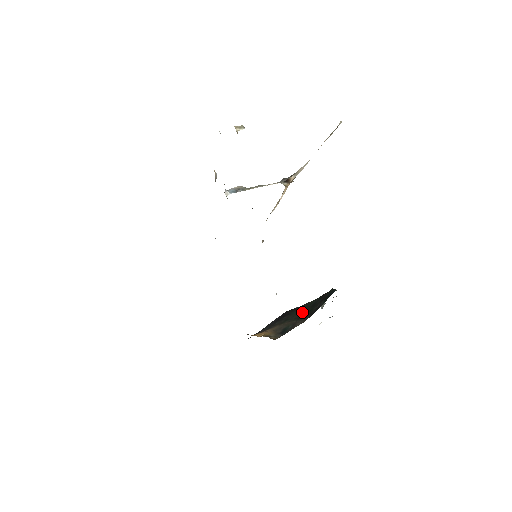
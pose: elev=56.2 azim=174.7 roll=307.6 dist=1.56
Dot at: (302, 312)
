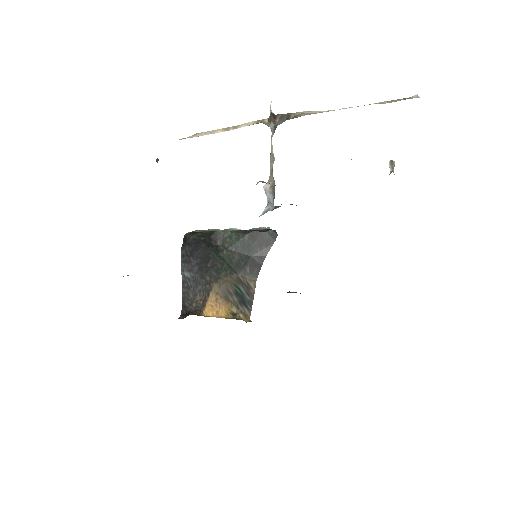
Dot at: (230, 255)
